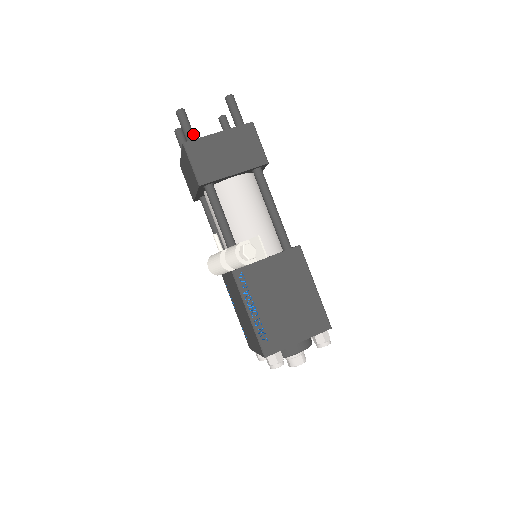
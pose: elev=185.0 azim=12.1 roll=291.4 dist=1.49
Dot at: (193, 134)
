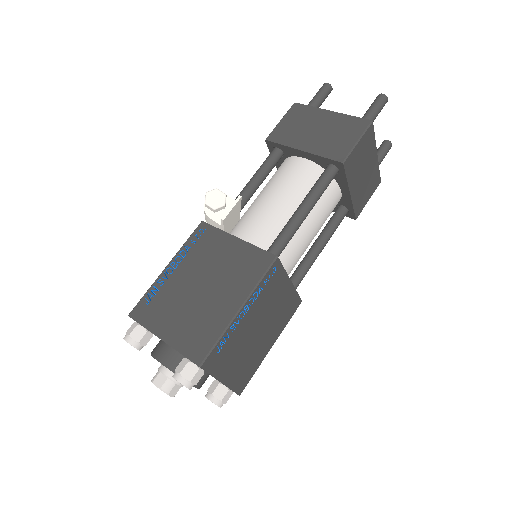
Dot at: (314, 106)
